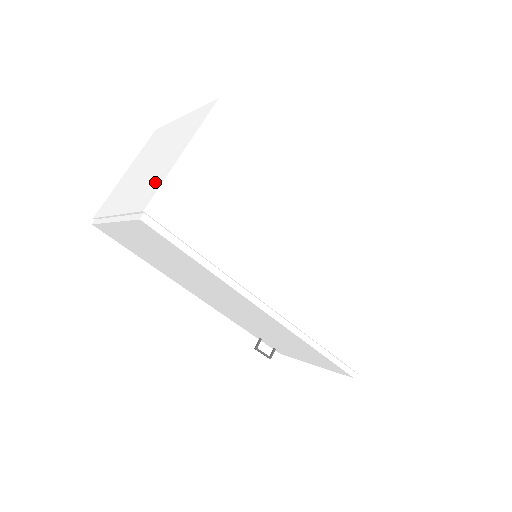
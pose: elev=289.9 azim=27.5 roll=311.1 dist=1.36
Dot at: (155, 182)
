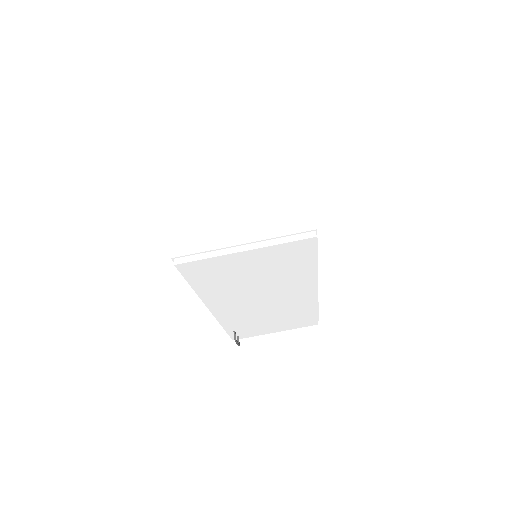
Dot at: (293, 204)
